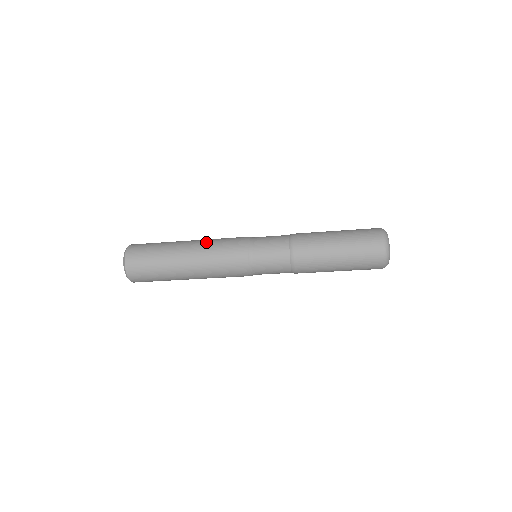
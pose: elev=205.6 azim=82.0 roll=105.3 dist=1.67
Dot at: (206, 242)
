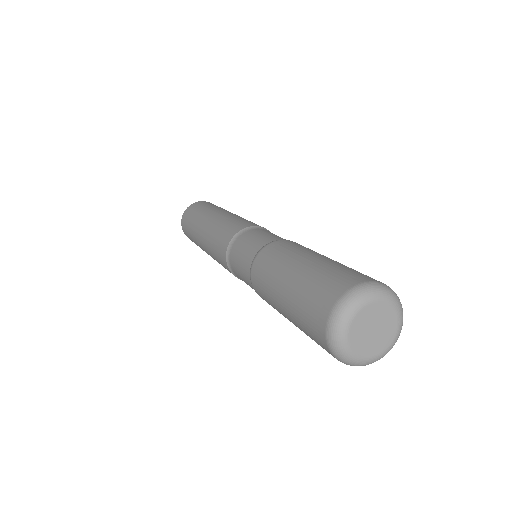
Dot at: (208, 236)
